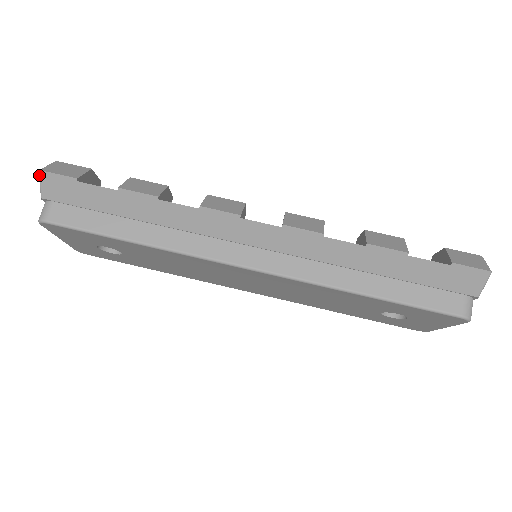
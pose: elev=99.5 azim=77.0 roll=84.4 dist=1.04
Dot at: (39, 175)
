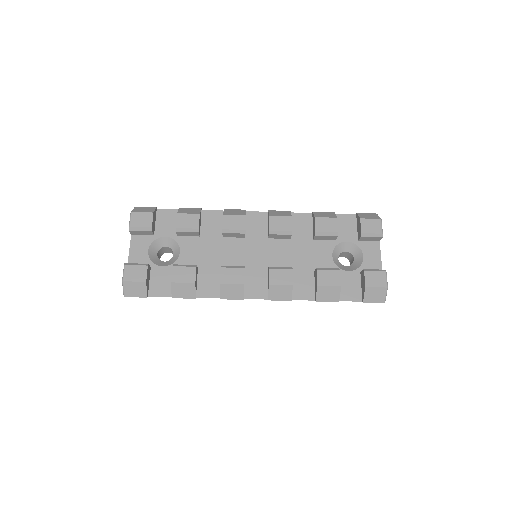
Dot at: (125, 295)
